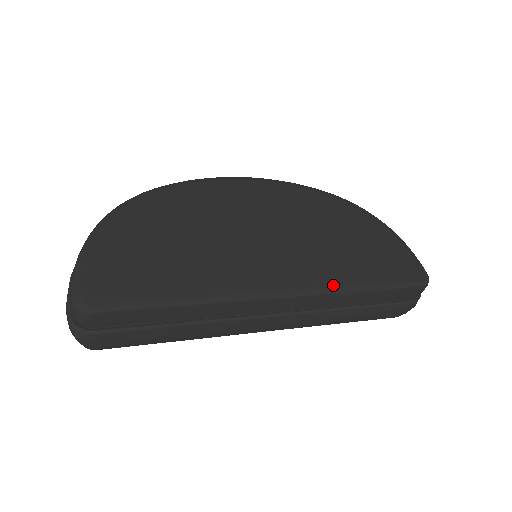
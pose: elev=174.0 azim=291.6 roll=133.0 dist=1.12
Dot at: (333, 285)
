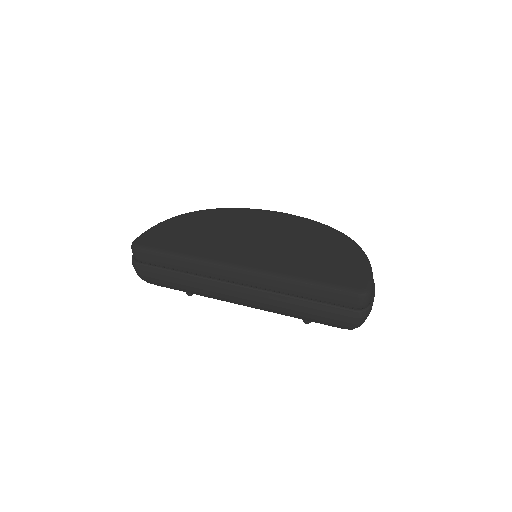
Dot at: (278, 272)
